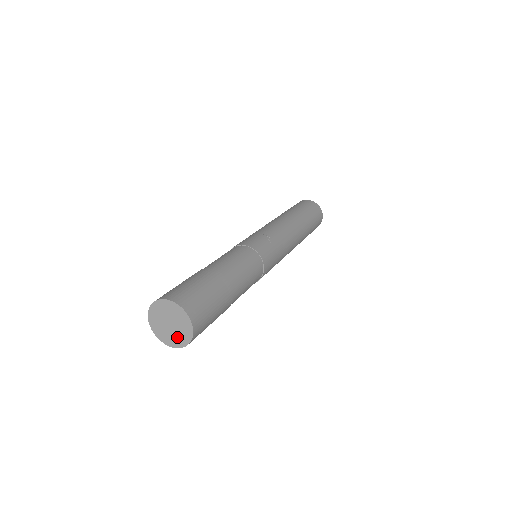
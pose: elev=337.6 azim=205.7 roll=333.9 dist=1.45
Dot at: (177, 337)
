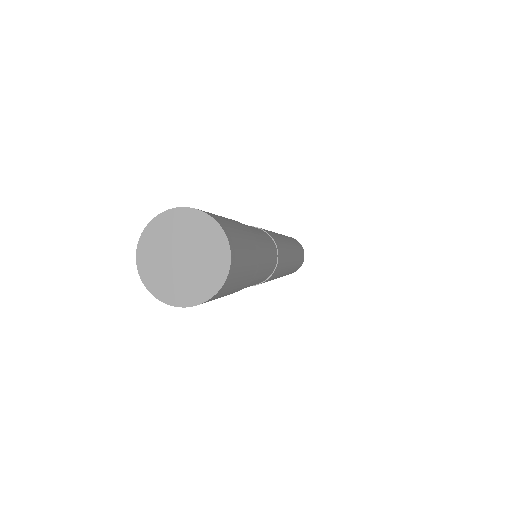
Dot at: (205, 270)
